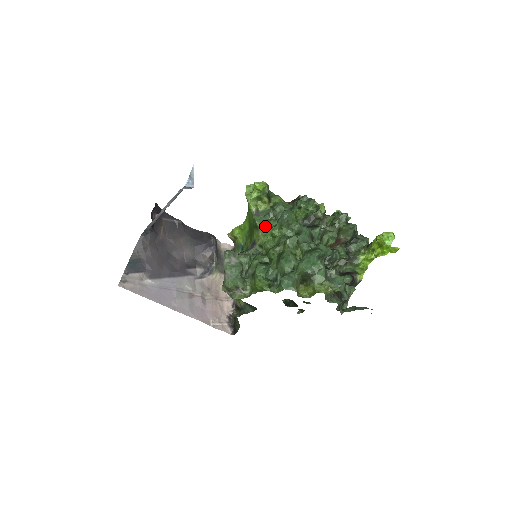
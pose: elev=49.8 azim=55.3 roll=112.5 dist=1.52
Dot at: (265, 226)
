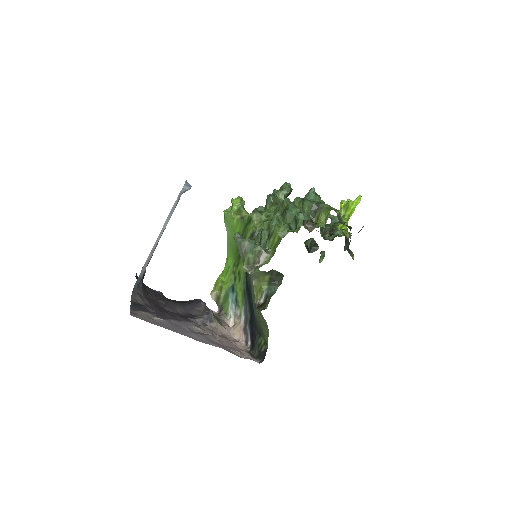
Dot at: (257, 213)
